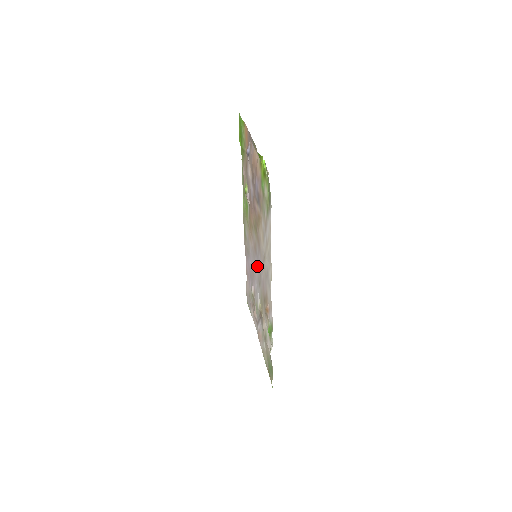
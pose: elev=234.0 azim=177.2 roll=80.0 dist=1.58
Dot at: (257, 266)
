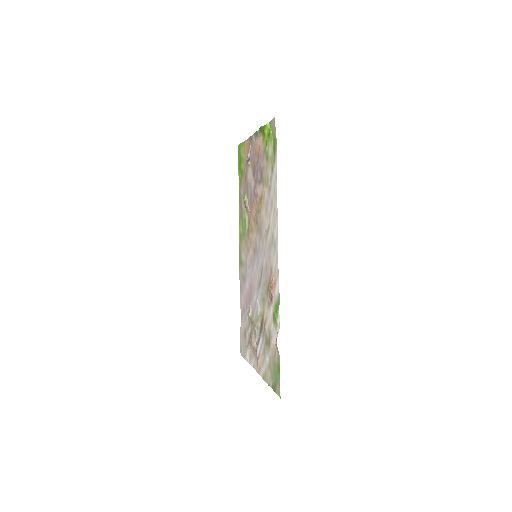
Dot at: (257, 266)
